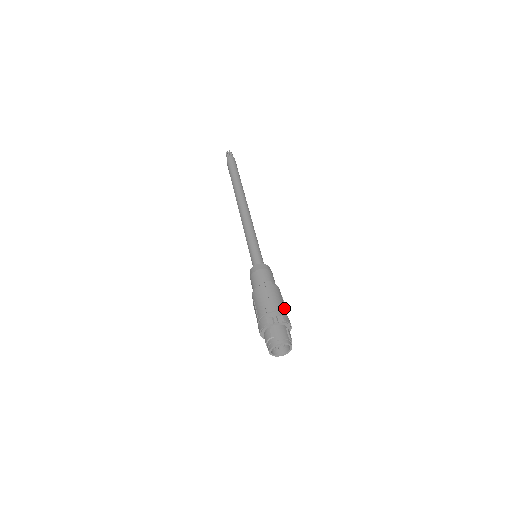
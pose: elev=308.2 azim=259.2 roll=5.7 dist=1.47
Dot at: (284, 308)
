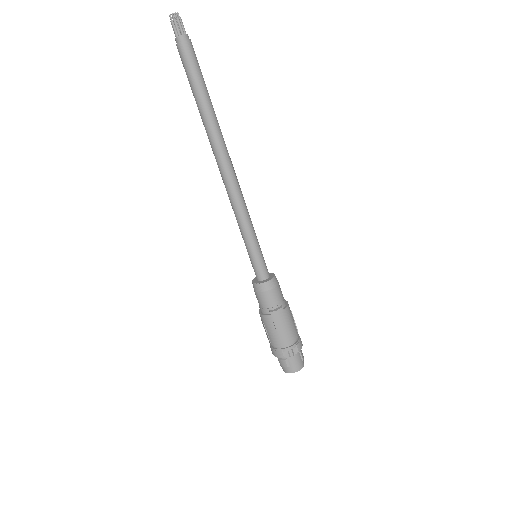
Dot at: (296, 330)
